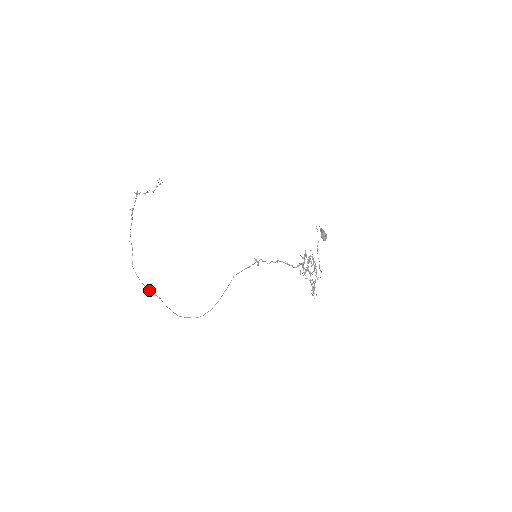
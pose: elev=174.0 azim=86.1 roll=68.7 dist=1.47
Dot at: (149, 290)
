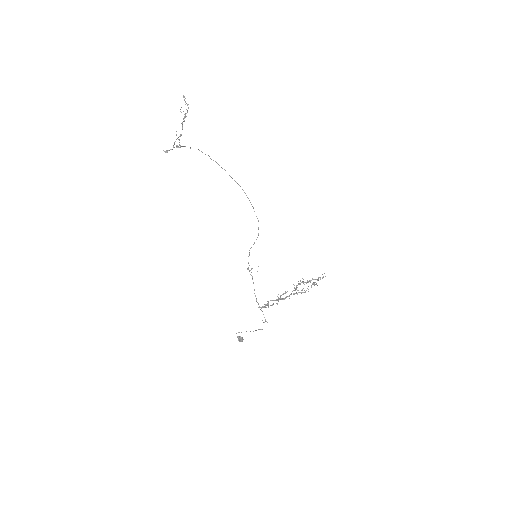
Dot at: occluded
